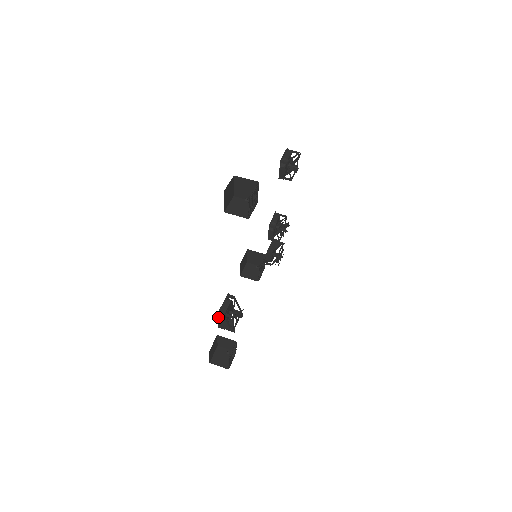
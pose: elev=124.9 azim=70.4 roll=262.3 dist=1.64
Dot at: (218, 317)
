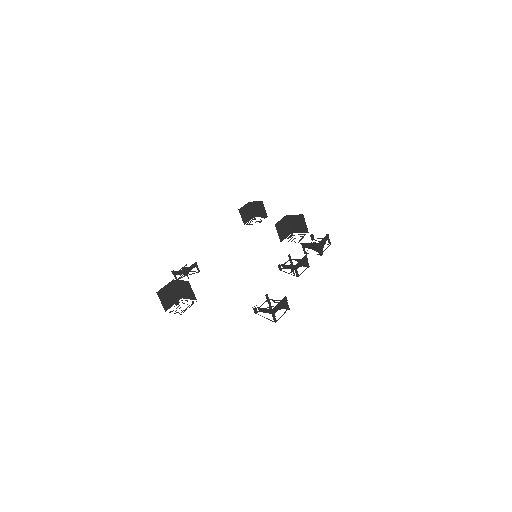
Dot at: occluded
